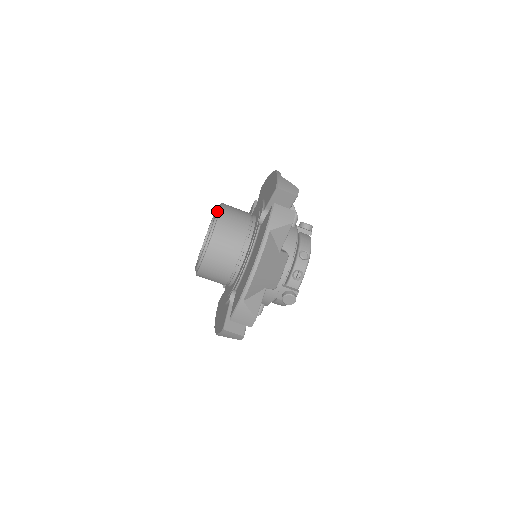
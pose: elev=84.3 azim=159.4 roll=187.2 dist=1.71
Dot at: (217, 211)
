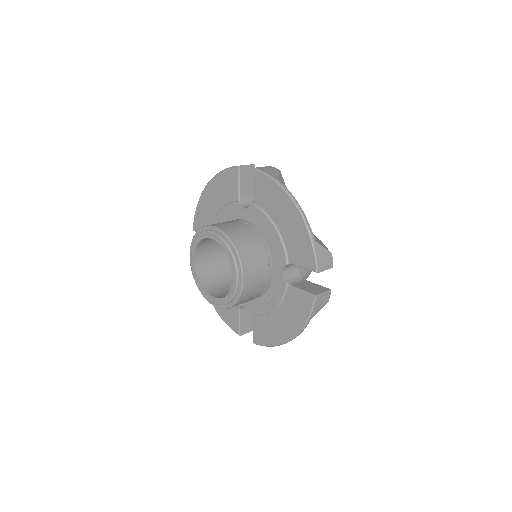
Dot at: (205, 231)
